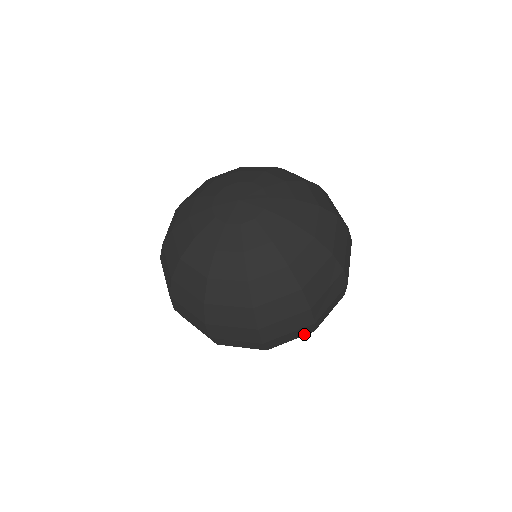
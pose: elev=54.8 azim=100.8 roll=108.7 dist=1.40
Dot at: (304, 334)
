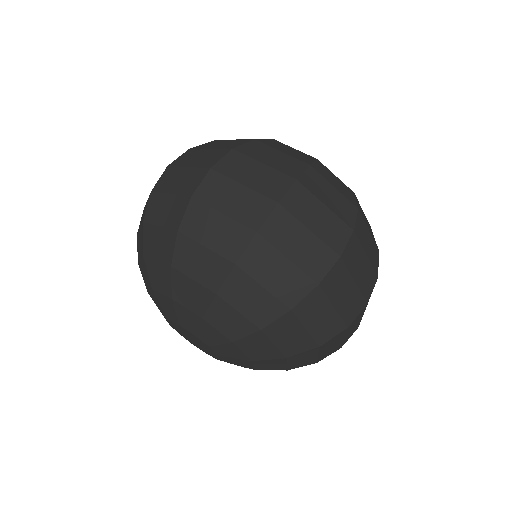
Dot at: occluded
